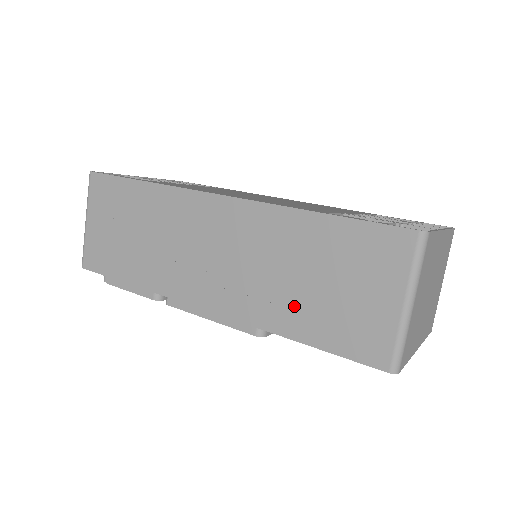
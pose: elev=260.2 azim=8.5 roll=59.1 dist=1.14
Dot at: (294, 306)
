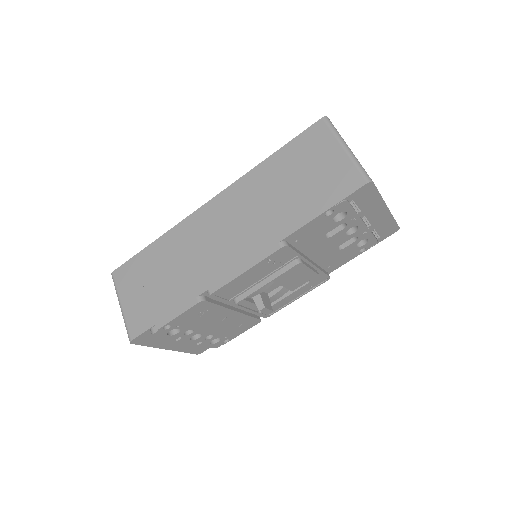
Dot at: (291, 208)
